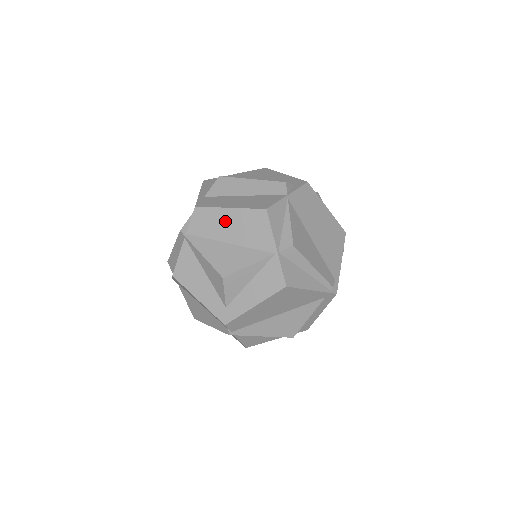
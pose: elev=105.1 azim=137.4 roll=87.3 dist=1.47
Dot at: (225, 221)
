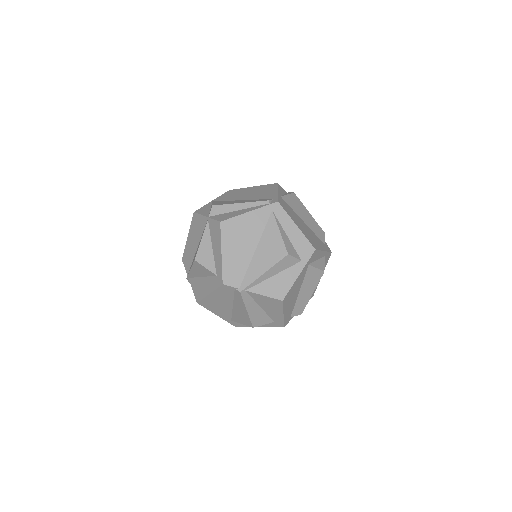
Dot at: (190, 244)
